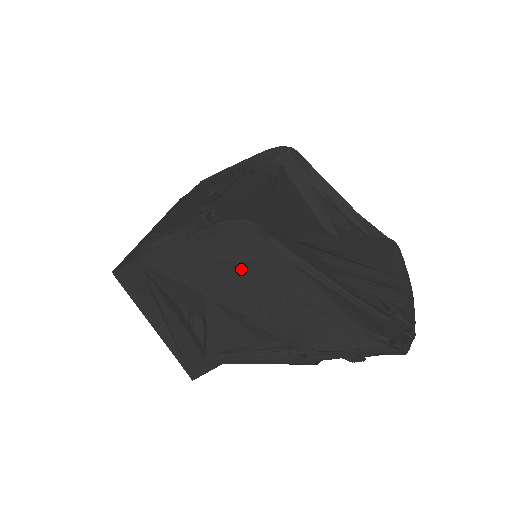
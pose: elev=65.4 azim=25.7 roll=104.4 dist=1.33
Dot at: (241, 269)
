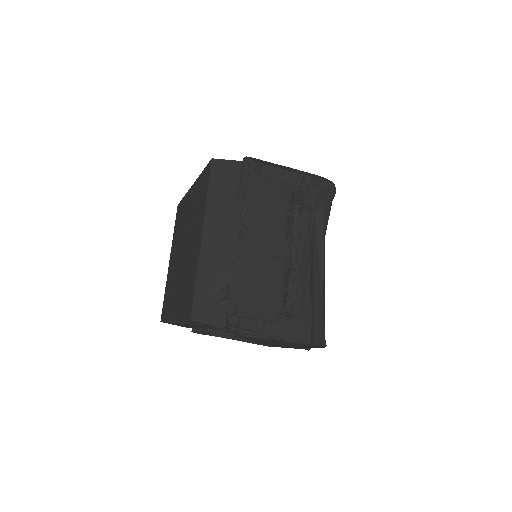
Dot at: (288, 343)
